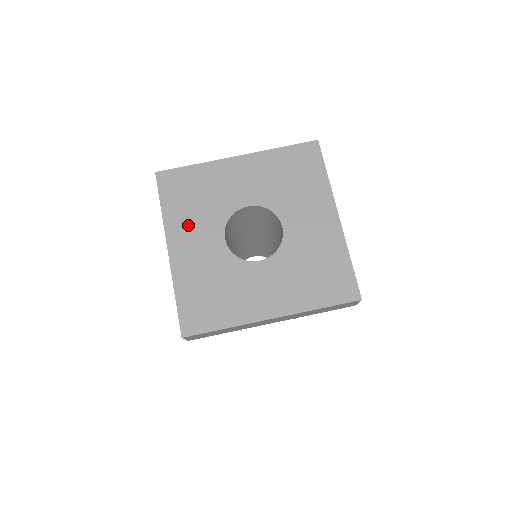
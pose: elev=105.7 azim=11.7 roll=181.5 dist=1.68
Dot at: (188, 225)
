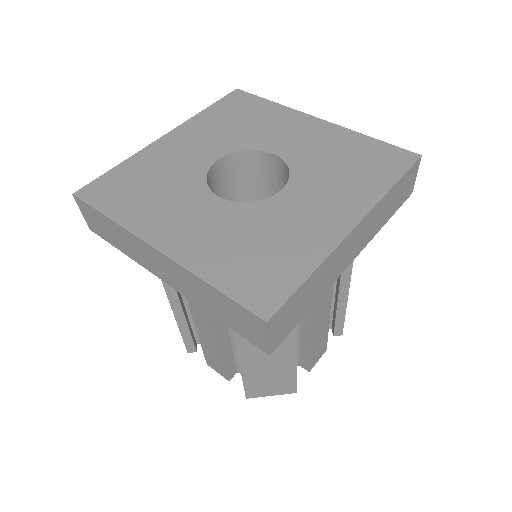
Dot at: (160, 212)
